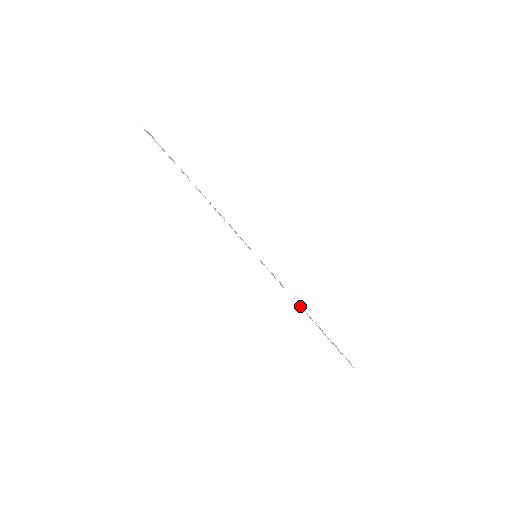
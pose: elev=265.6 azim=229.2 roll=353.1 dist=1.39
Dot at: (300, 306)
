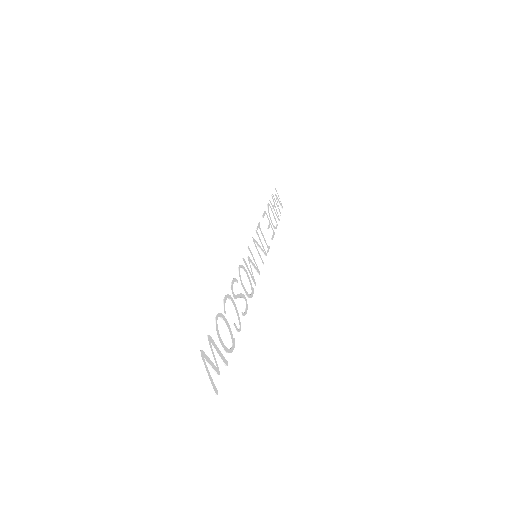
Dot at: occluded
